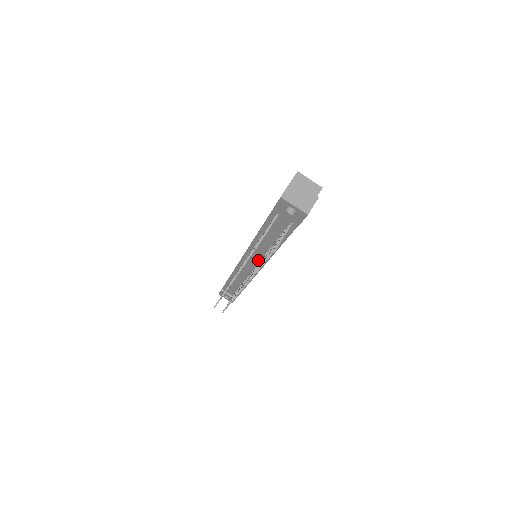
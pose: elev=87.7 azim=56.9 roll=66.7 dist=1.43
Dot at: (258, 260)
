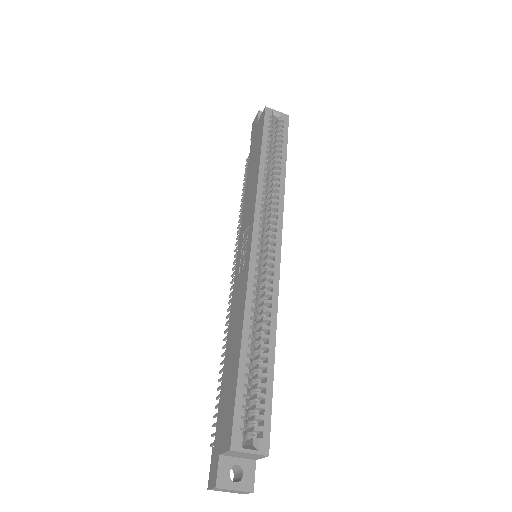
Dot at: occluded
